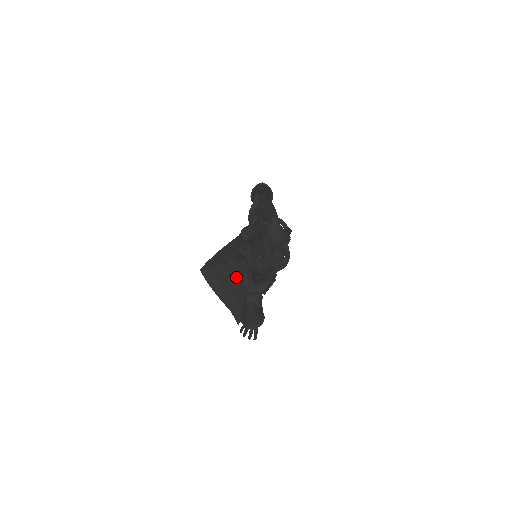
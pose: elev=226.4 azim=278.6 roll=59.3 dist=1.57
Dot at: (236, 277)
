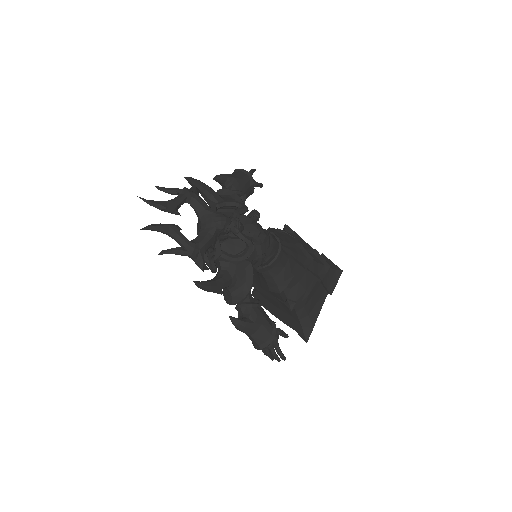
Dot at: occluded
